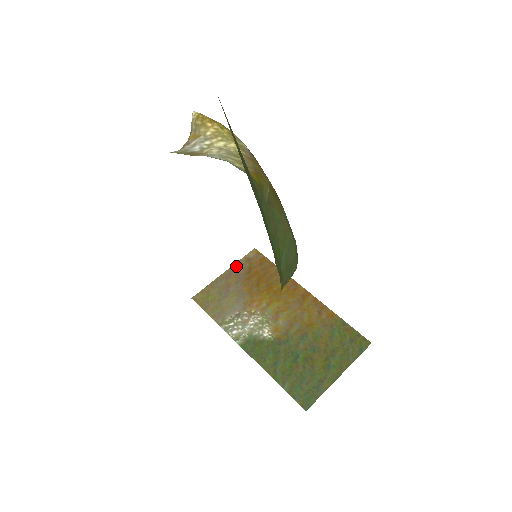
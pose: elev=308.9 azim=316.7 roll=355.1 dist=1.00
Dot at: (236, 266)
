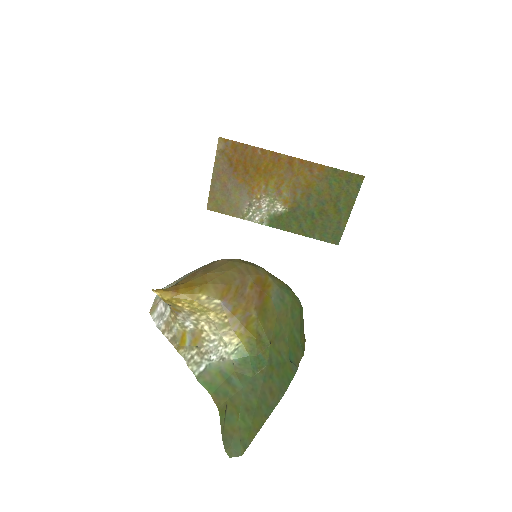
Dot at: (217, 164)
